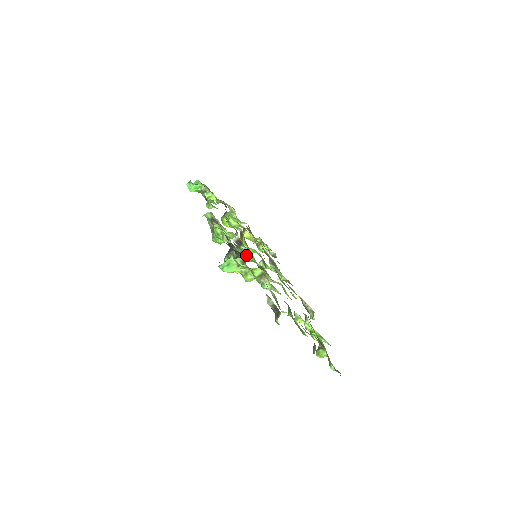
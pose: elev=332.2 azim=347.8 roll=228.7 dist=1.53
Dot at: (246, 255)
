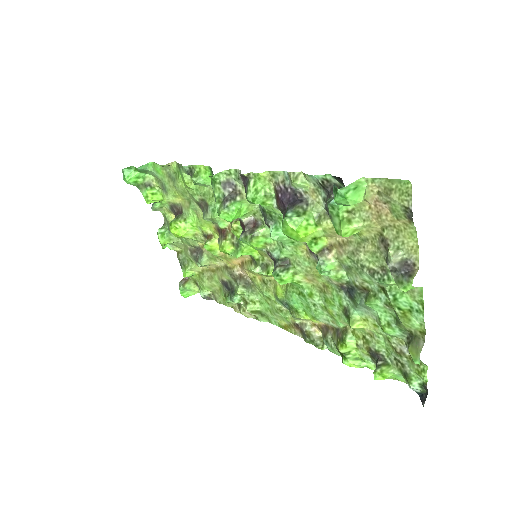
Dot at: occluded
